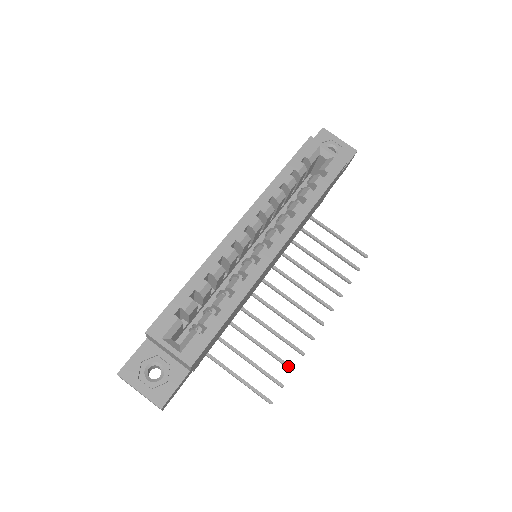
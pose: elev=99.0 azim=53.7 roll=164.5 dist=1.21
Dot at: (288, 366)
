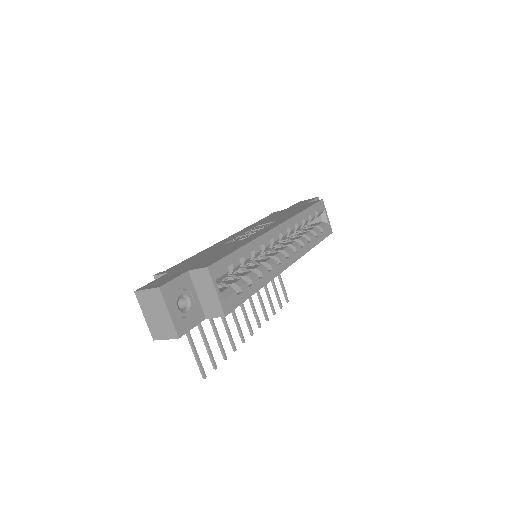
Dot at: (225, 354)
